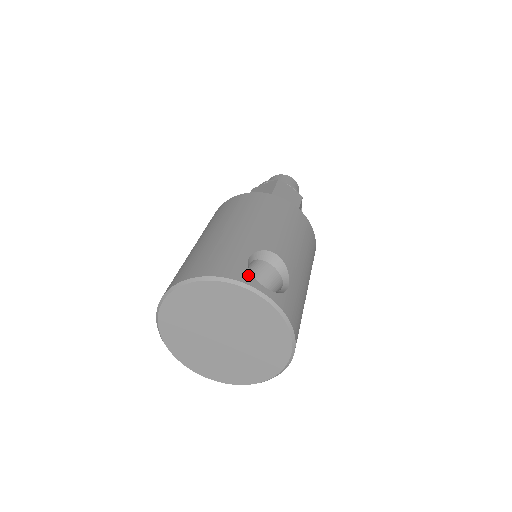
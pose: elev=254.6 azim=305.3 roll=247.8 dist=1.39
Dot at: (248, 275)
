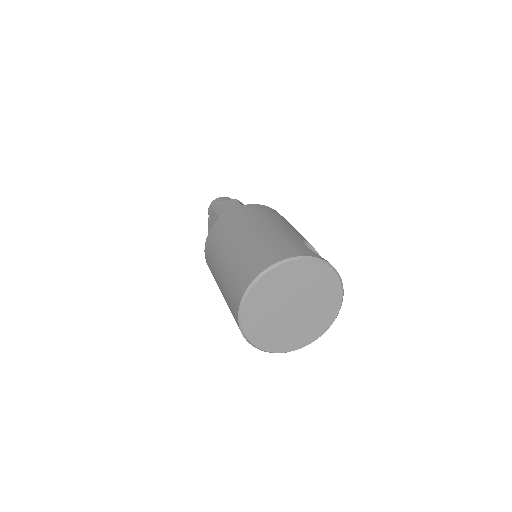
Dot at: (317, 254)
